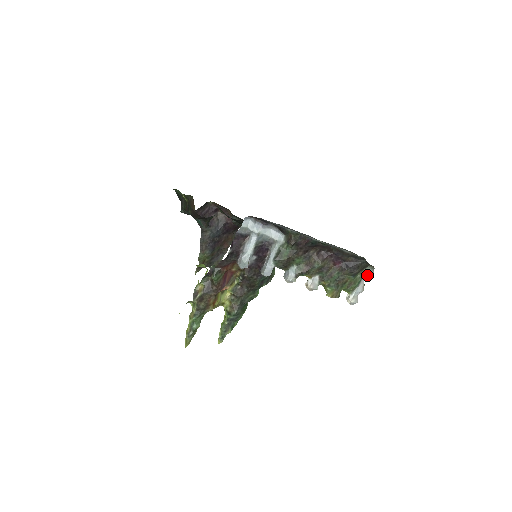
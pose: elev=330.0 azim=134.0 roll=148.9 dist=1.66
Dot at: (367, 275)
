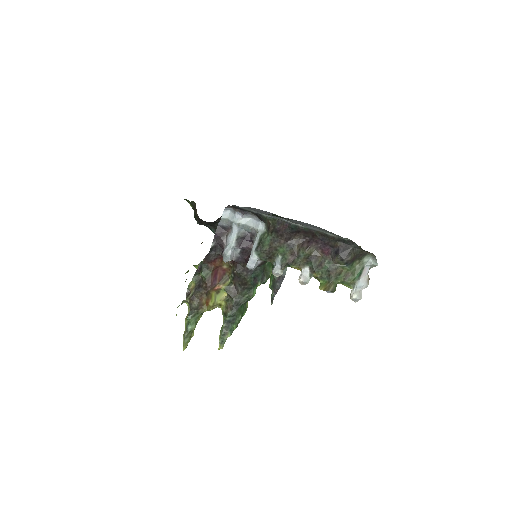
Dot at: (369, 266)
